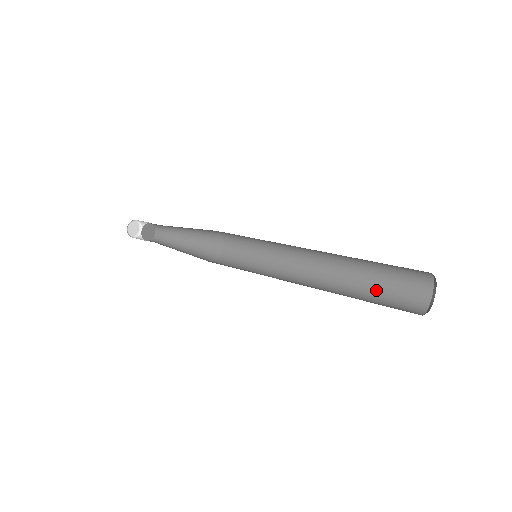
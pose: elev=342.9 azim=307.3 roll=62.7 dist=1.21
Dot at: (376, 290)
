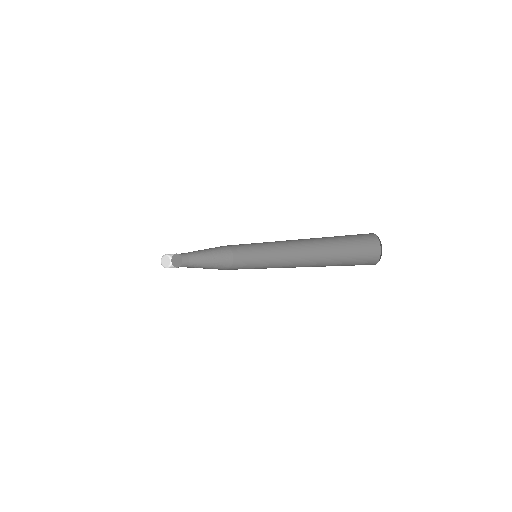
Dot at: (344, 253)
